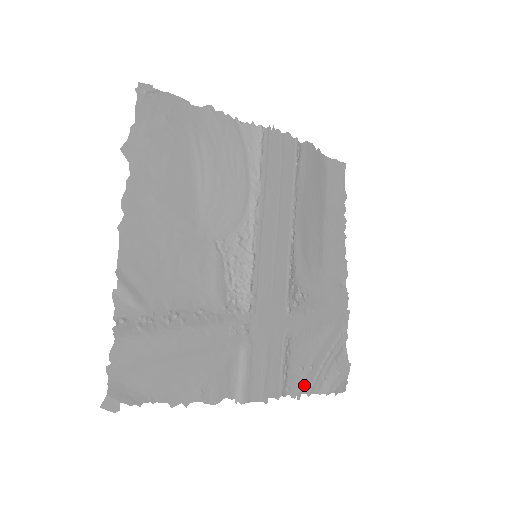
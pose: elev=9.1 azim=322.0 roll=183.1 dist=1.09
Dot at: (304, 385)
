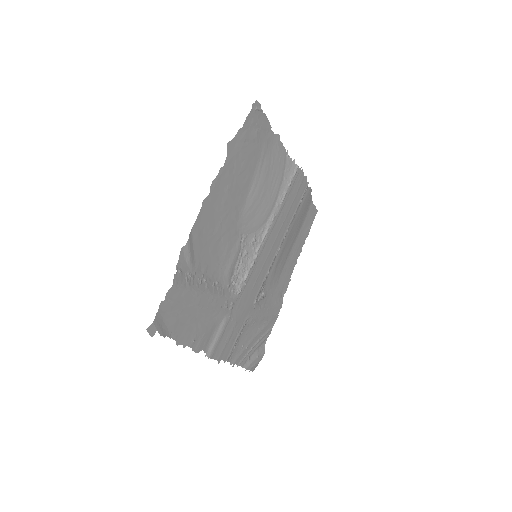
Dot at: (239, 358)
